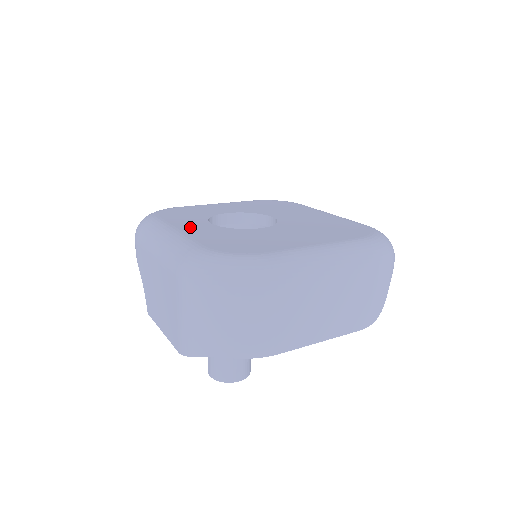
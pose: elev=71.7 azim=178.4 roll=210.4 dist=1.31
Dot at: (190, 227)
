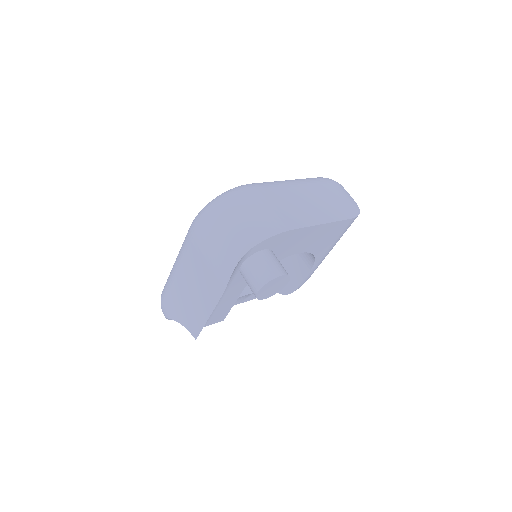
Dot at: occluded
